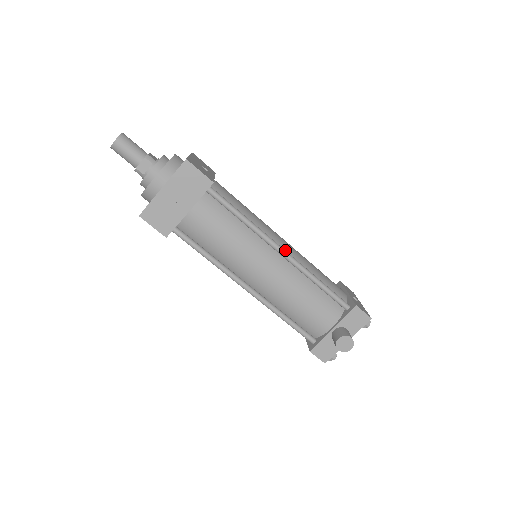
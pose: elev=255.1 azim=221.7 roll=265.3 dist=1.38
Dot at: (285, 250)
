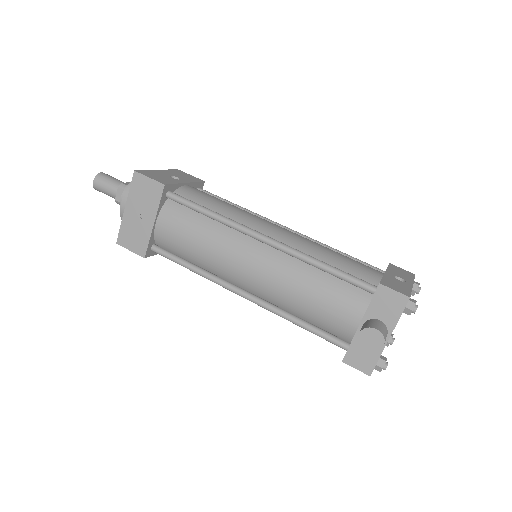
Dot at: (274, 237)
